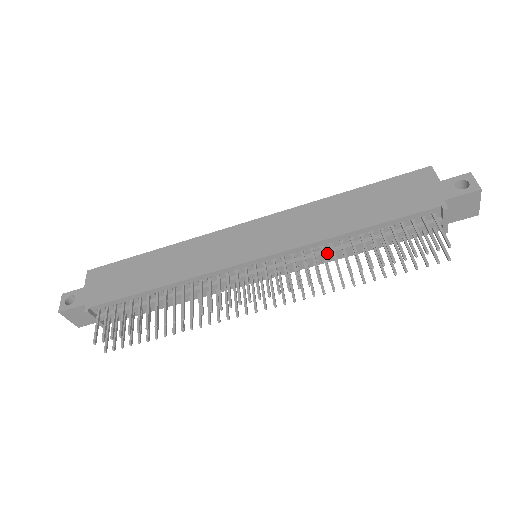
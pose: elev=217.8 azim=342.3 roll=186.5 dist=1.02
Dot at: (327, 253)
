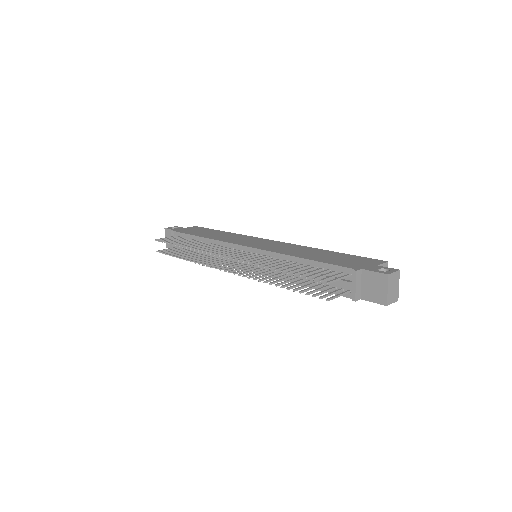
Dot at: occluded
